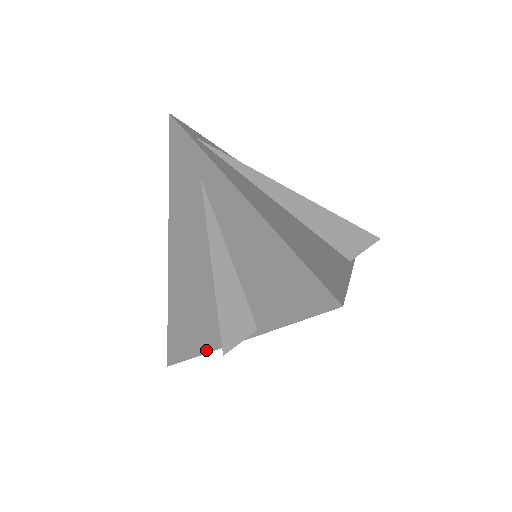
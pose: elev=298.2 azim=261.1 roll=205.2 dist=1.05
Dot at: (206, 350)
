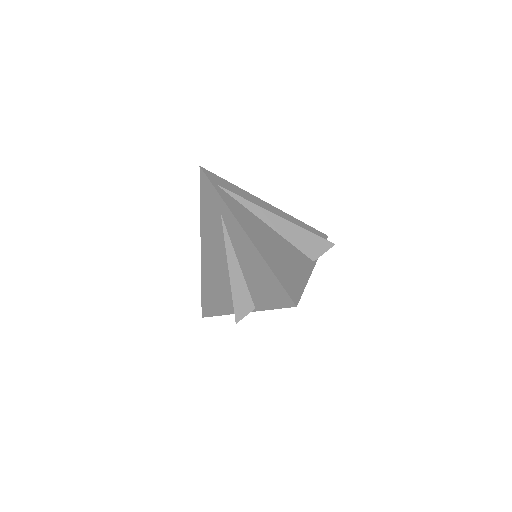
Dot at: (226, 313)
